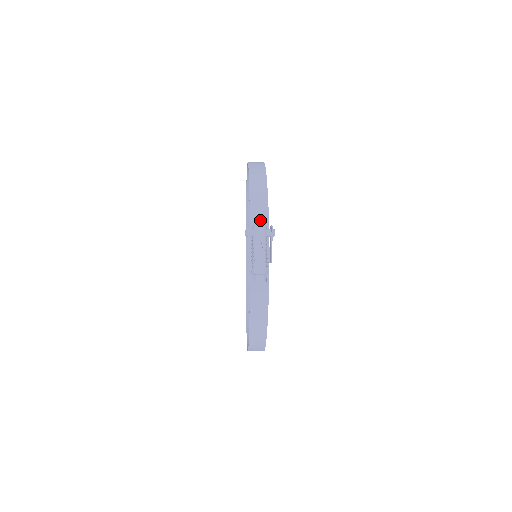
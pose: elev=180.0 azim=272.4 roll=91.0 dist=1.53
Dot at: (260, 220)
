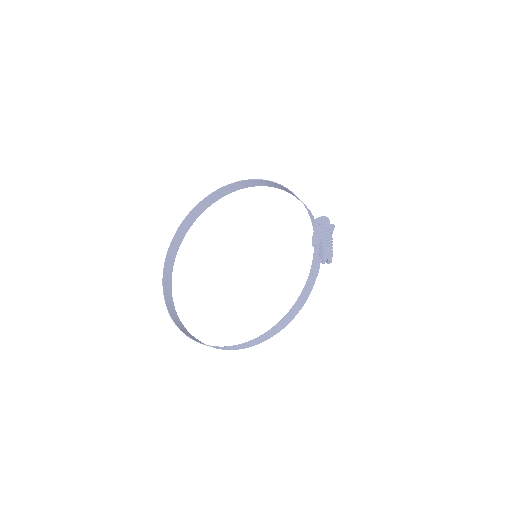
Dot at: (313, 219)
